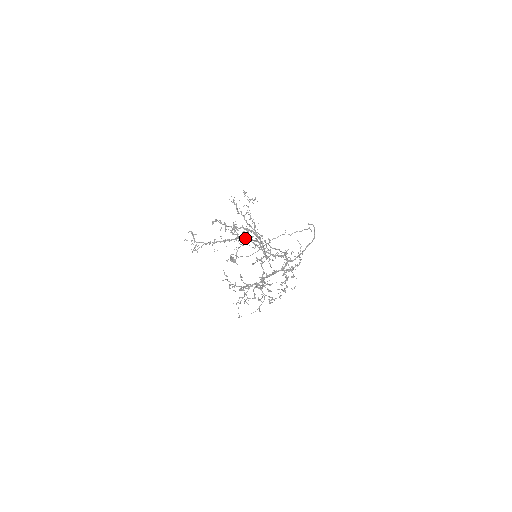
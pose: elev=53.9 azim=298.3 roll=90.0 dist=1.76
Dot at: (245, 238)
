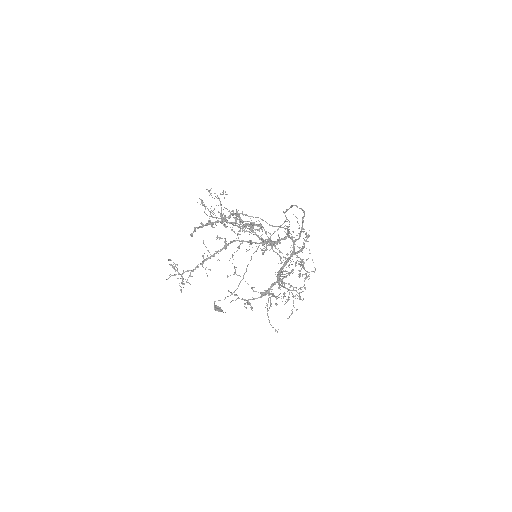
Dot at: occluded
